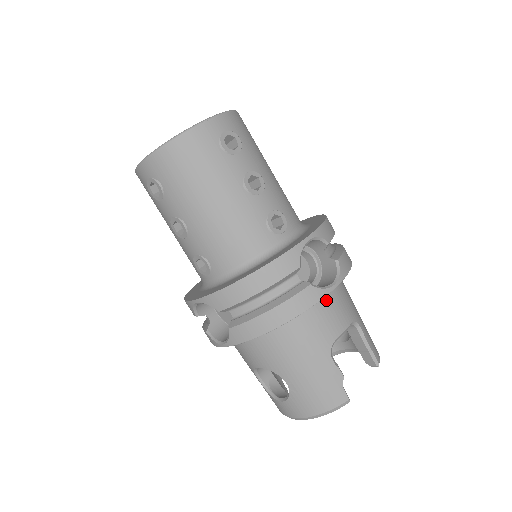
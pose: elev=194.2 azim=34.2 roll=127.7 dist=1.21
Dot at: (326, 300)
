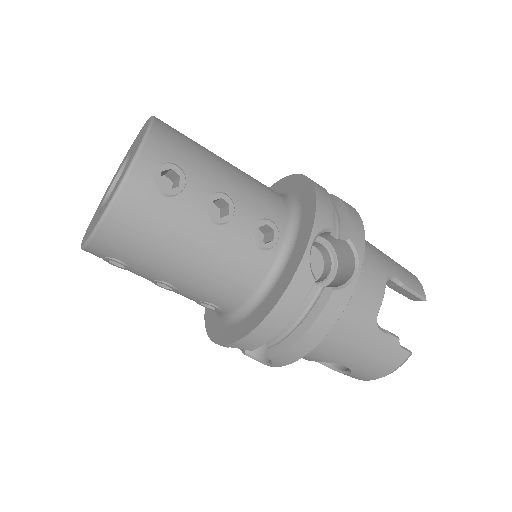
Dot at: occluded
